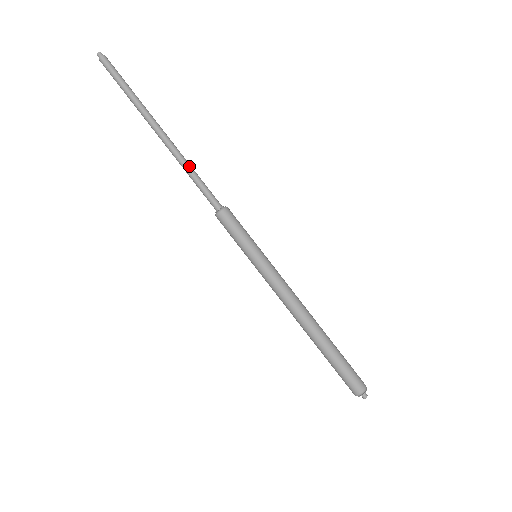
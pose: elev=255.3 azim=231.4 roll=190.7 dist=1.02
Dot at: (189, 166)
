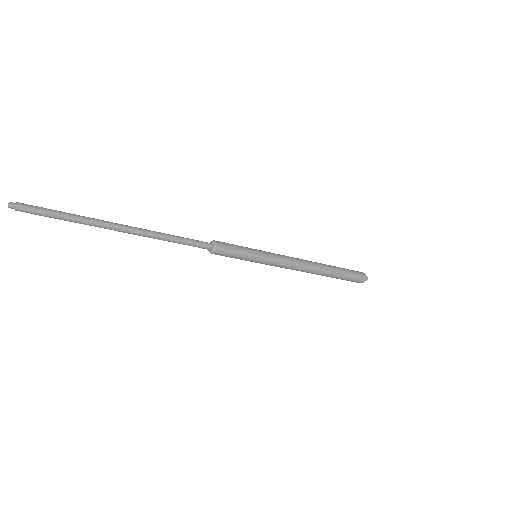
Dot at: (166, 234)
